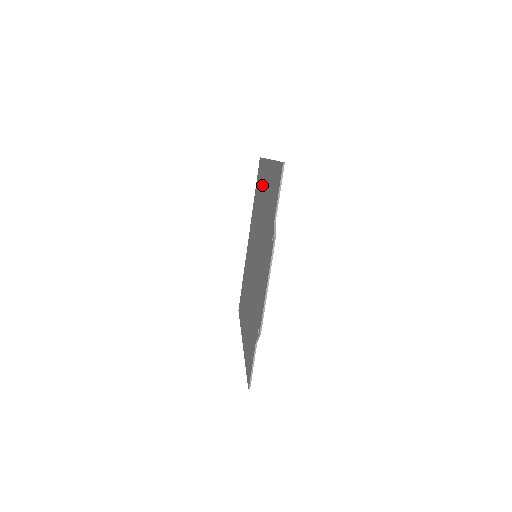
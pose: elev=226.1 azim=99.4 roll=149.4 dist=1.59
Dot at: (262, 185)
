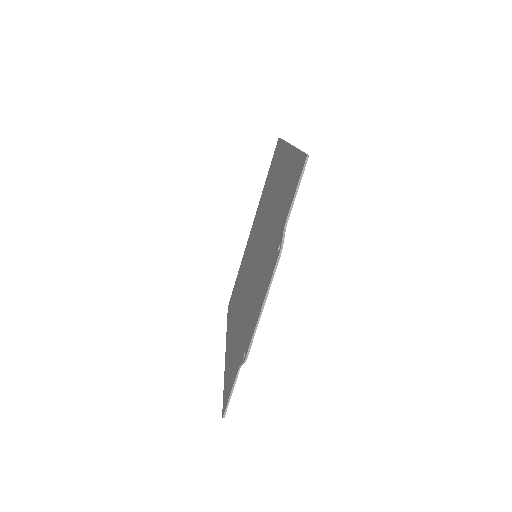
Dot at: (276, 172)
